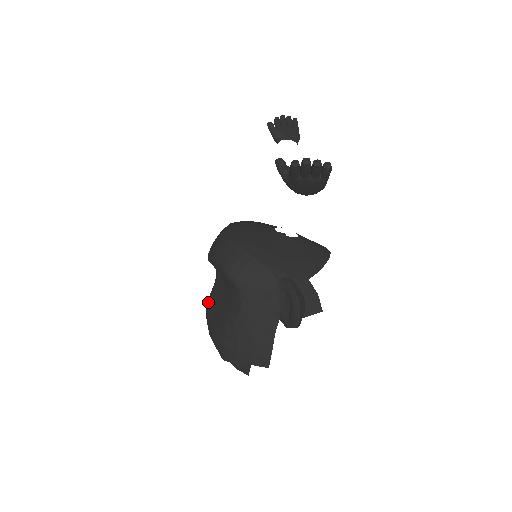
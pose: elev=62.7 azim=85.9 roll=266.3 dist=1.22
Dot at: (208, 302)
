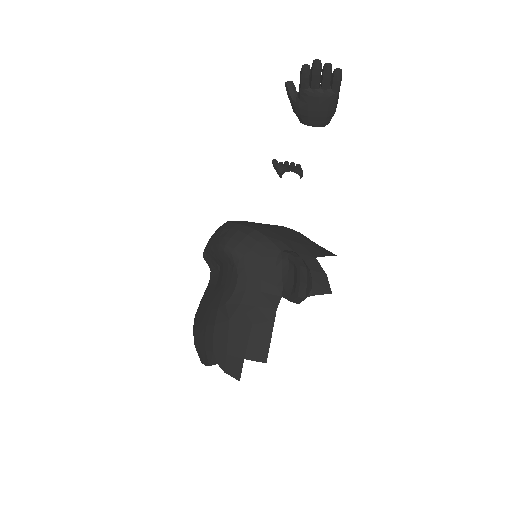
Dot at: (197, 309)
